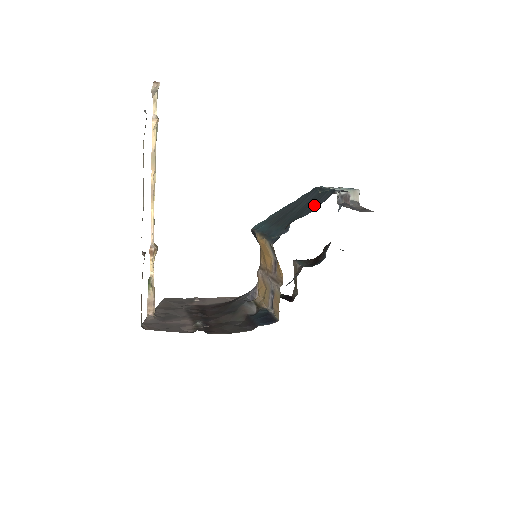
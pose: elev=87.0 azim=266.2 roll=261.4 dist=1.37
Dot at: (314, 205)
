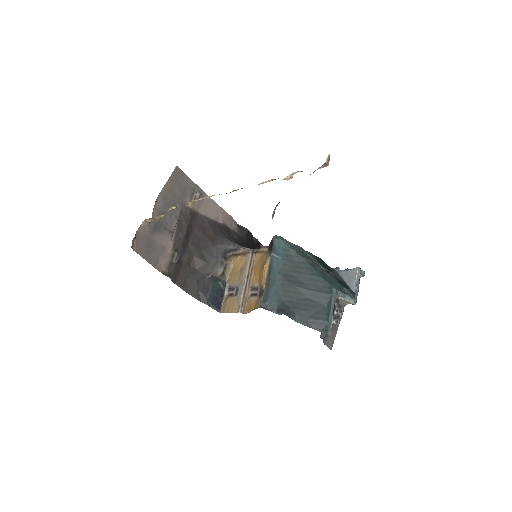
Dot at: (309, 319)
